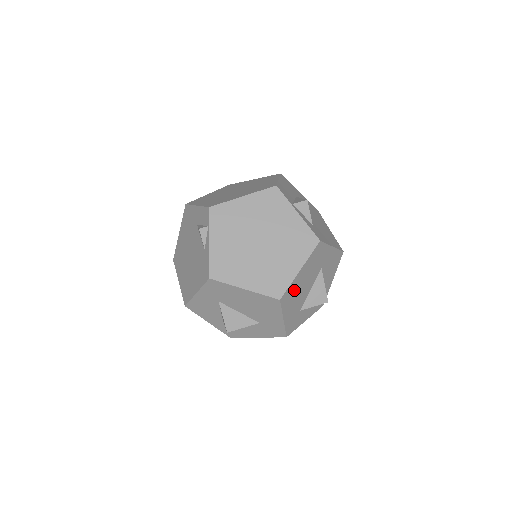
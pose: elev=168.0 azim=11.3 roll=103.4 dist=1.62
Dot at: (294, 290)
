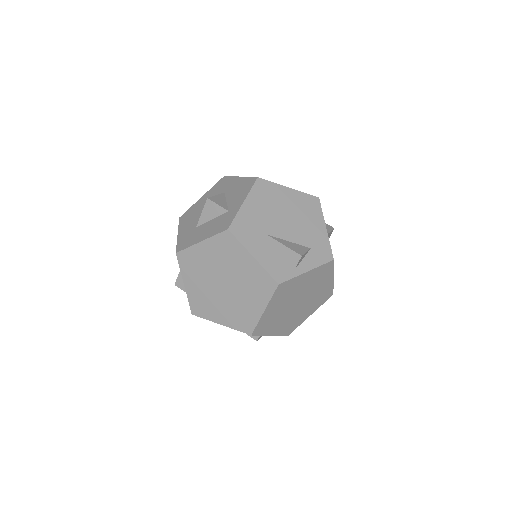
Dot at: occluded
